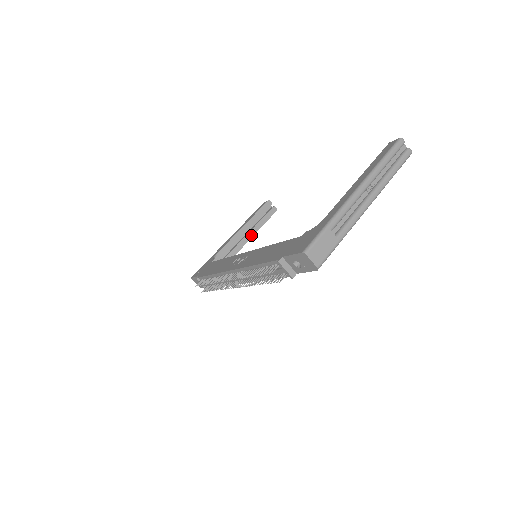
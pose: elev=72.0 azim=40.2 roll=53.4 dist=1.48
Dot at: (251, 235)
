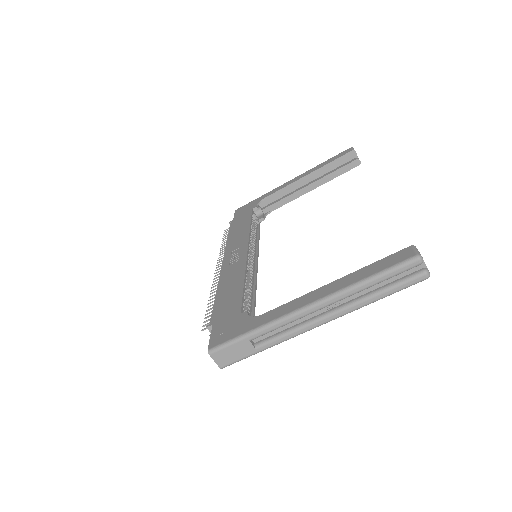
Dot at: (314, 186)
